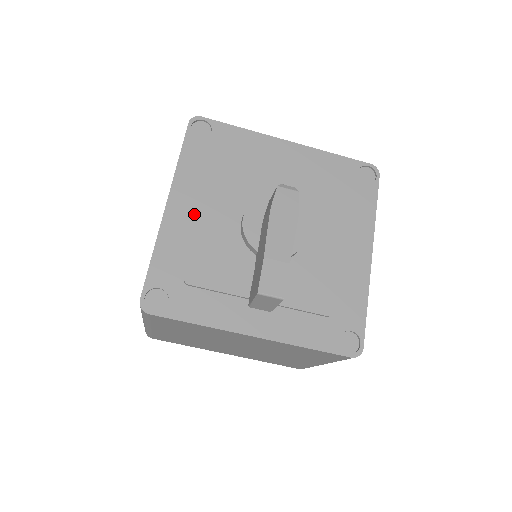
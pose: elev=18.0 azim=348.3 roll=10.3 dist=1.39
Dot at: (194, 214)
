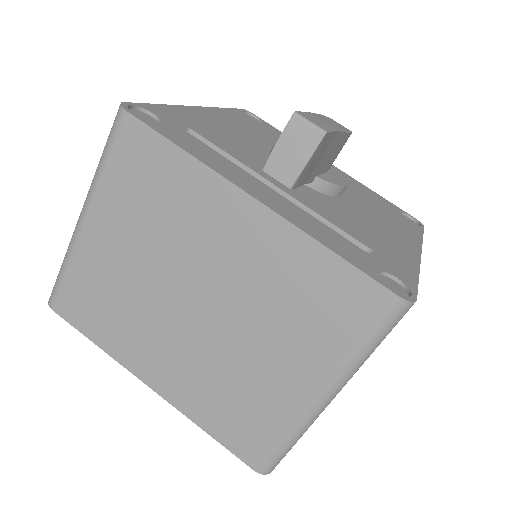
Dot at: occluded
